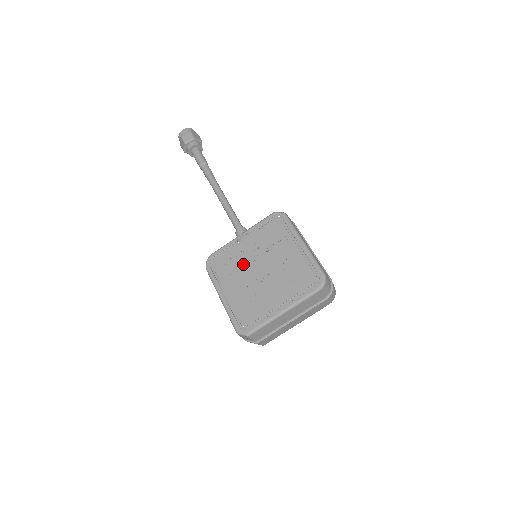
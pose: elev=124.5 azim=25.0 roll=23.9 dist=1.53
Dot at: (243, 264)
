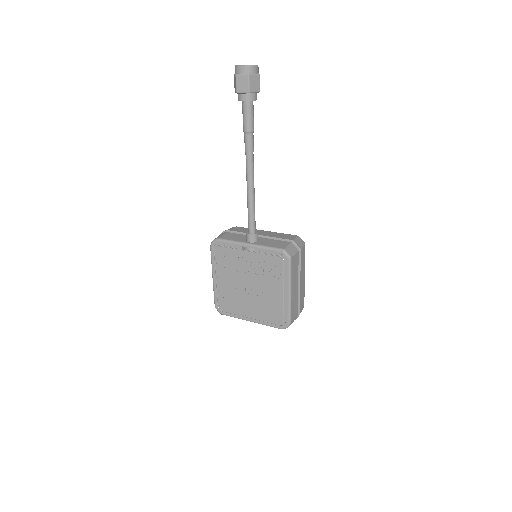
Dot at: (239, 270)
